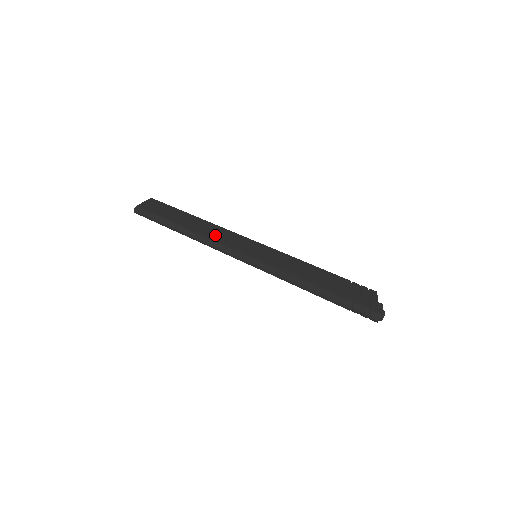
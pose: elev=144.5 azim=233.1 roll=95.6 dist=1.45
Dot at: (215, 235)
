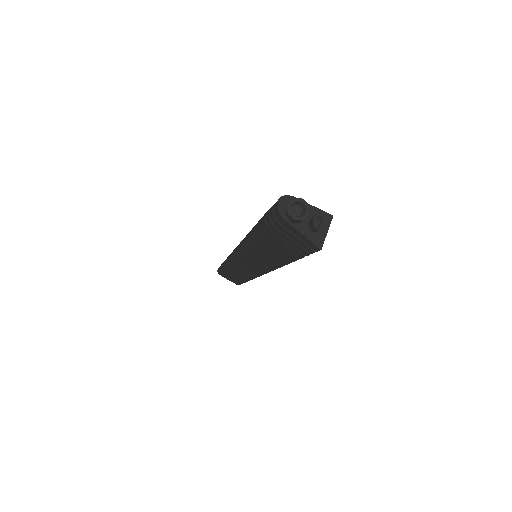
Dot at: occluded
